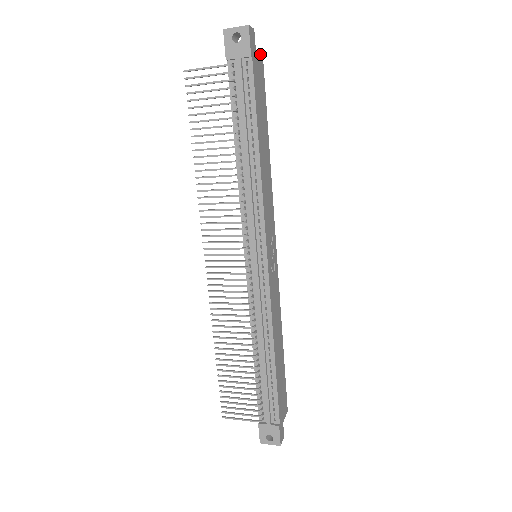
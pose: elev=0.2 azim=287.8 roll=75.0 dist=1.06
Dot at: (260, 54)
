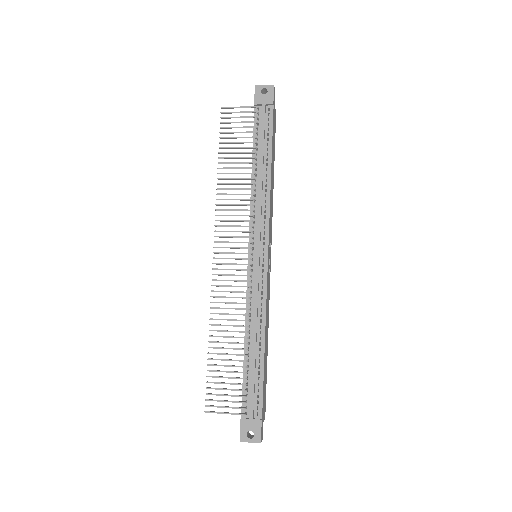
Dot at: (275, 110)
